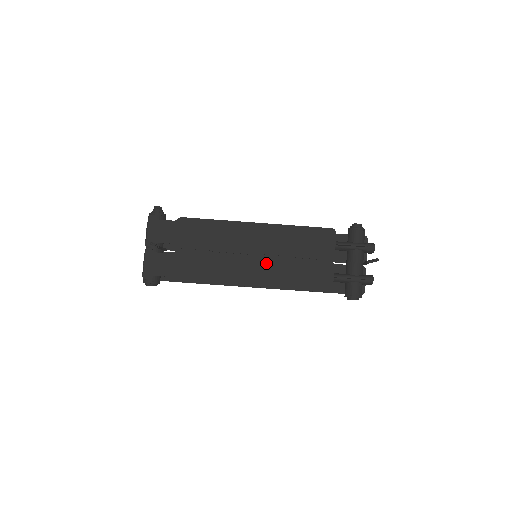
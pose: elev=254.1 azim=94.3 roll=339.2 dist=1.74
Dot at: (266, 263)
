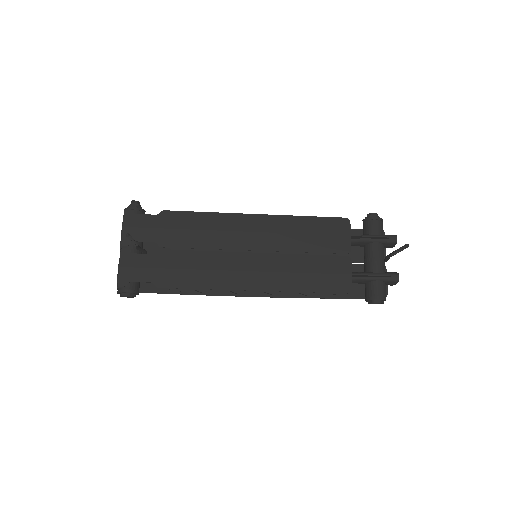
Dot at: (270, 261)
